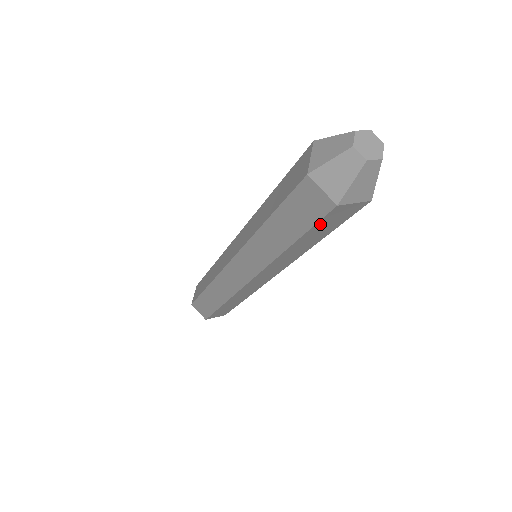
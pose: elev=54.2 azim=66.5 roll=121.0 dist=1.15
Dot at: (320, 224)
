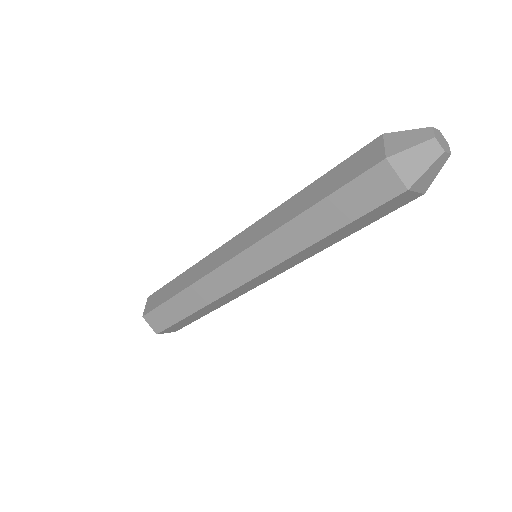
Dot at: (374, 211)
